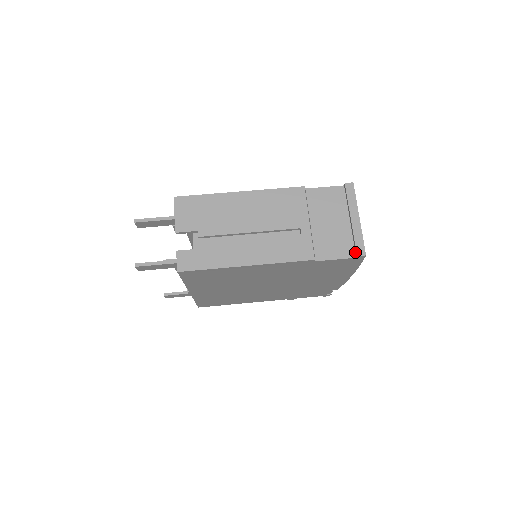
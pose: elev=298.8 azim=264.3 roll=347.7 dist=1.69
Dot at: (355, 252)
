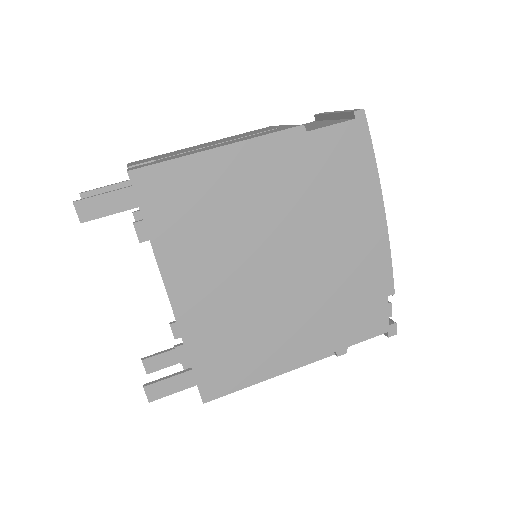
Dot at: (351, 118)
